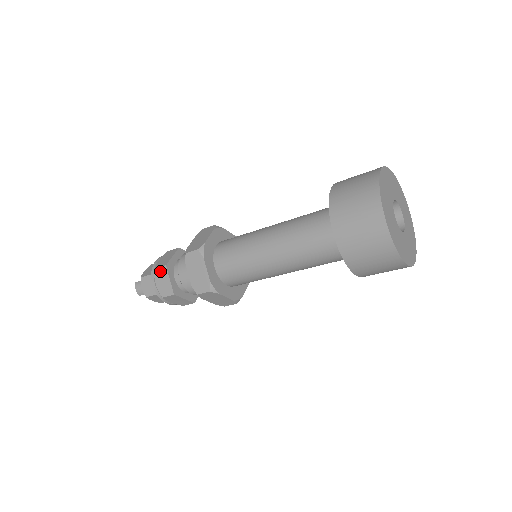
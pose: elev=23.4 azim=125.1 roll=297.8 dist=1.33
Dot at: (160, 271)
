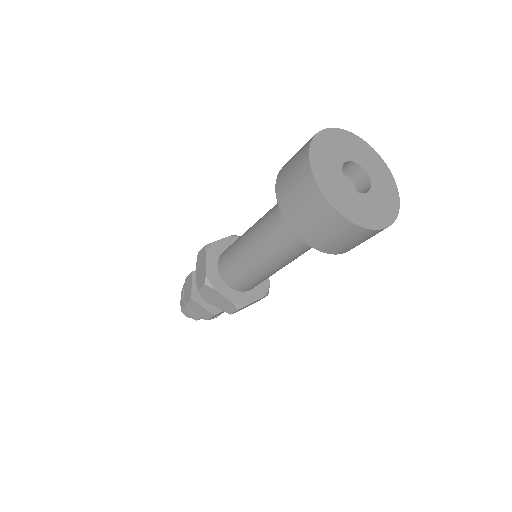
Dot at: (190, 304)
